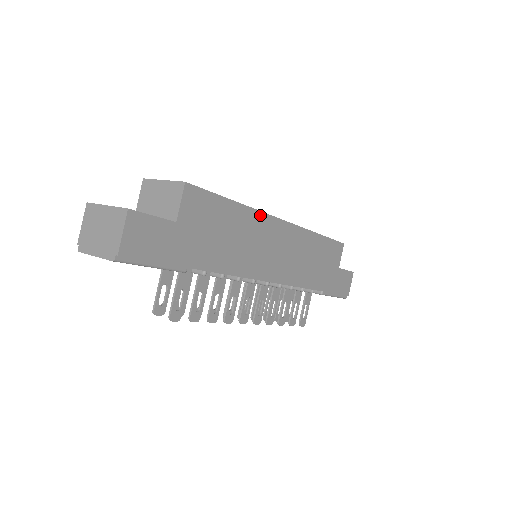
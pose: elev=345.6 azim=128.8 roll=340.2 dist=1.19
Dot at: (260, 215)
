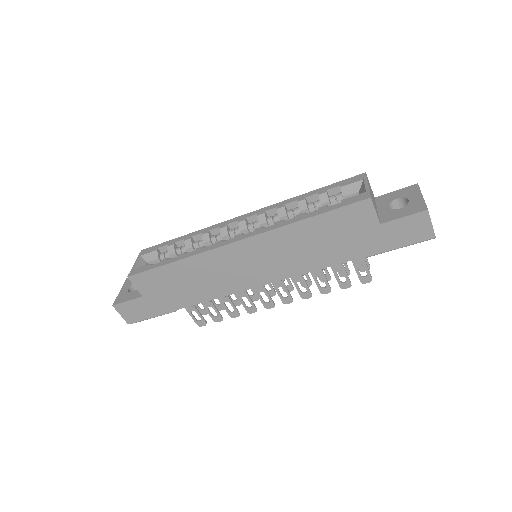
Dot at: (204, 255)
